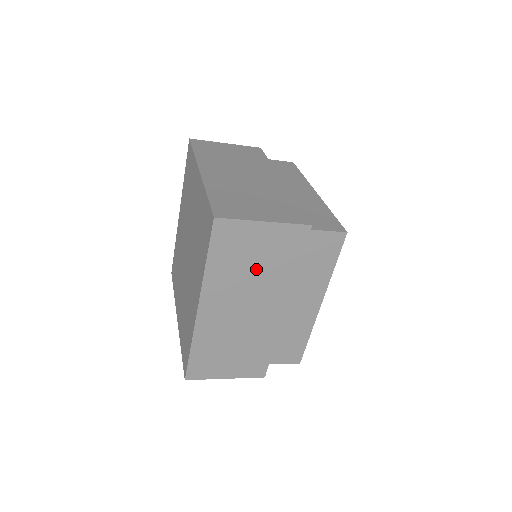
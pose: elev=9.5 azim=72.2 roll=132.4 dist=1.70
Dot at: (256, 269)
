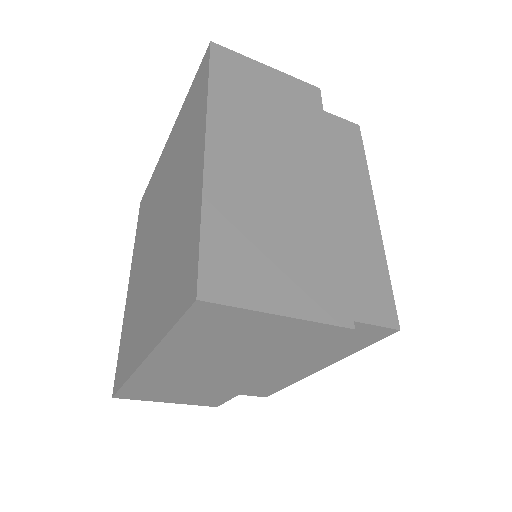
Dot at: (244, 348)
